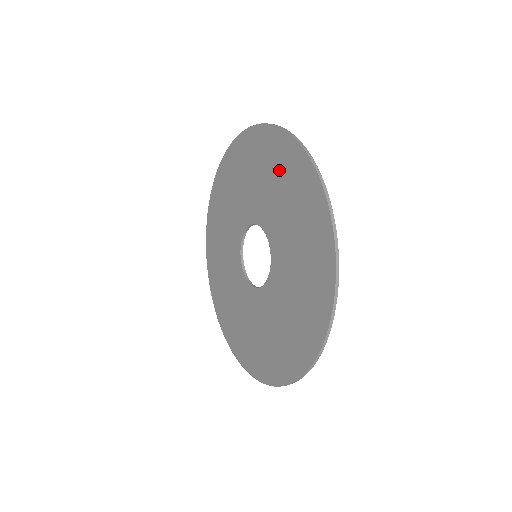
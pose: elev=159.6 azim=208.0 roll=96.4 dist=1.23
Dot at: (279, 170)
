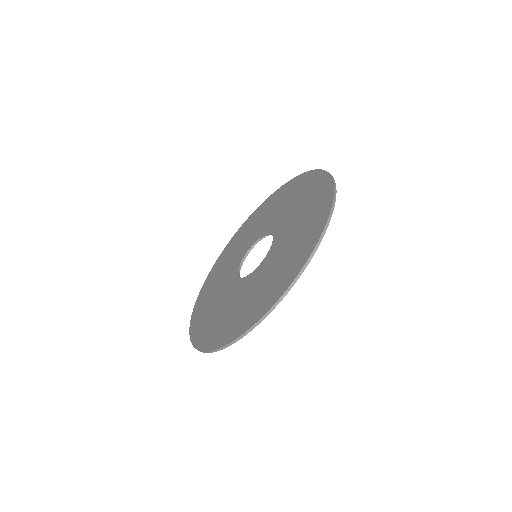
Dot at: (303, 235)
